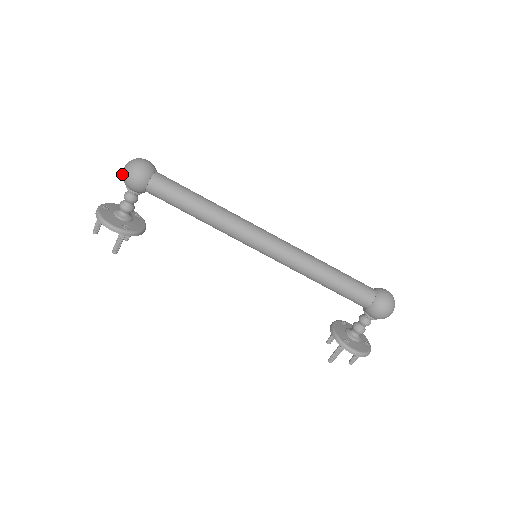
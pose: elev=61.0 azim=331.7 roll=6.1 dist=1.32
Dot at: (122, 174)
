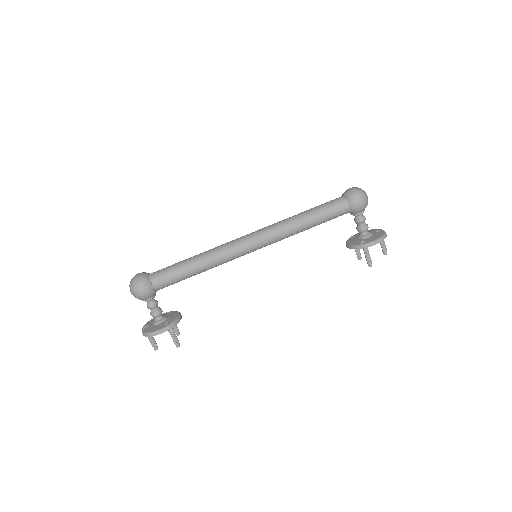
Dot at: occluded
